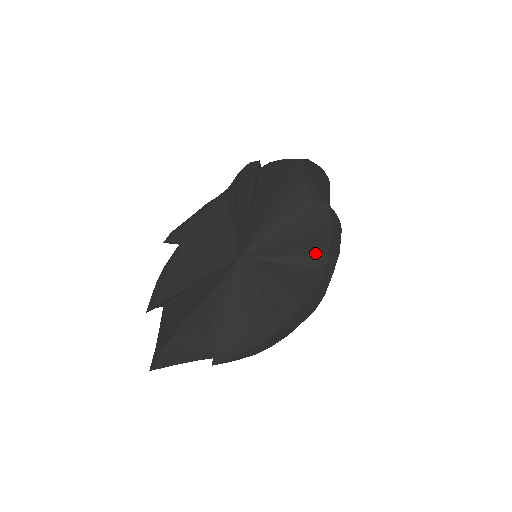
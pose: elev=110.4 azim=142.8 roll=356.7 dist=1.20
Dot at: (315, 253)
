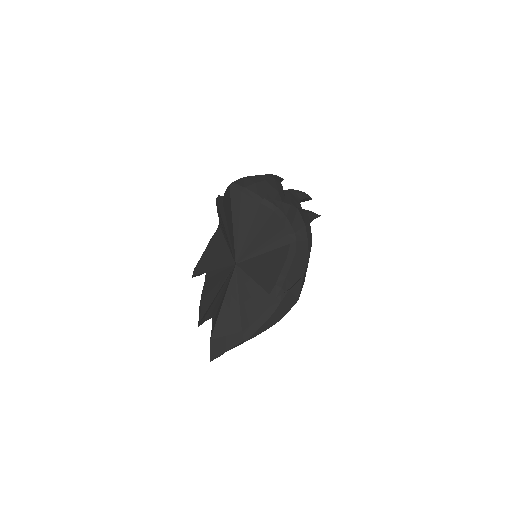
Dot at: (283, 235)
